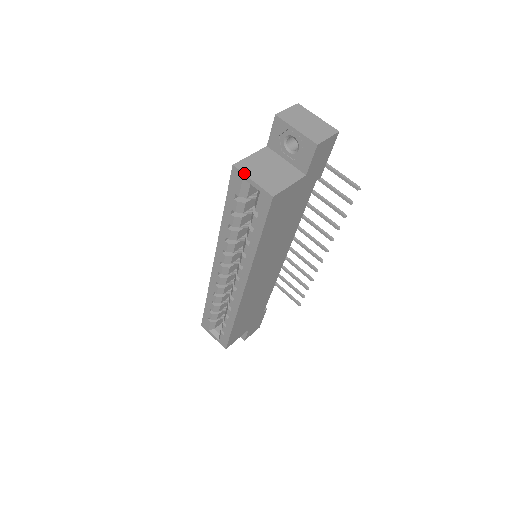
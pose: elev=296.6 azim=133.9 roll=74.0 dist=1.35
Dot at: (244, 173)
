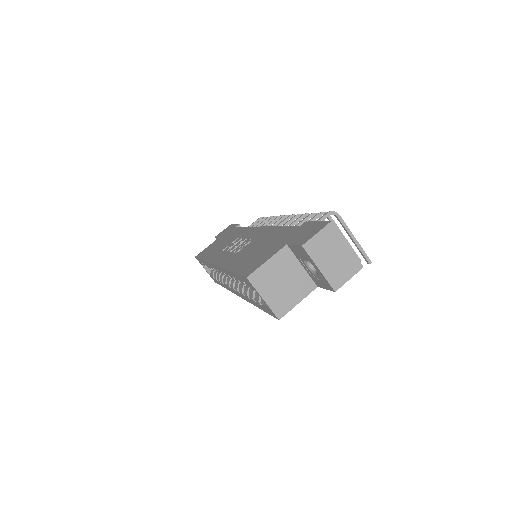
Dot at: (256, 289)
